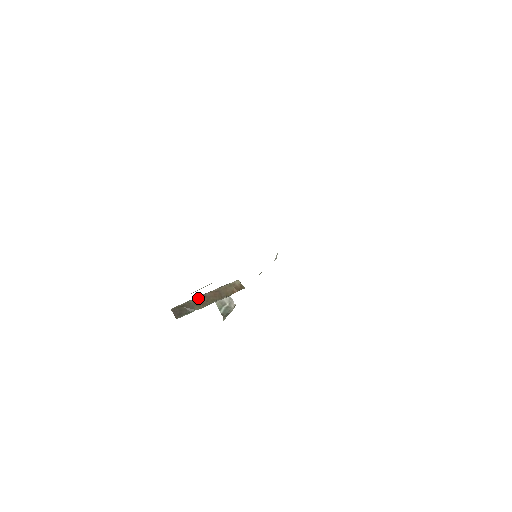
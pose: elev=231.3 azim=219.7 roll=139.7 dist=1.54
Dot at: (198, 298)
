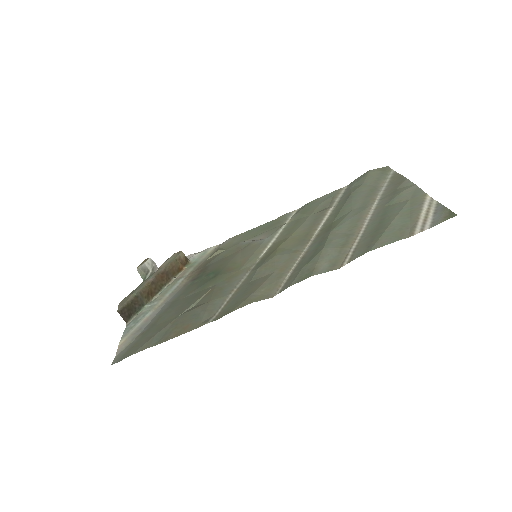
Dot at: (145, 287)
